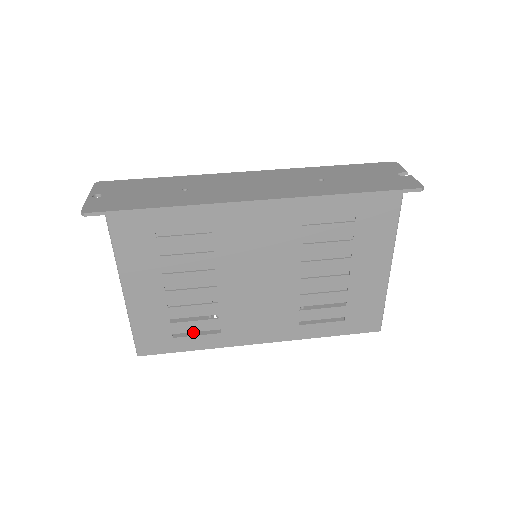
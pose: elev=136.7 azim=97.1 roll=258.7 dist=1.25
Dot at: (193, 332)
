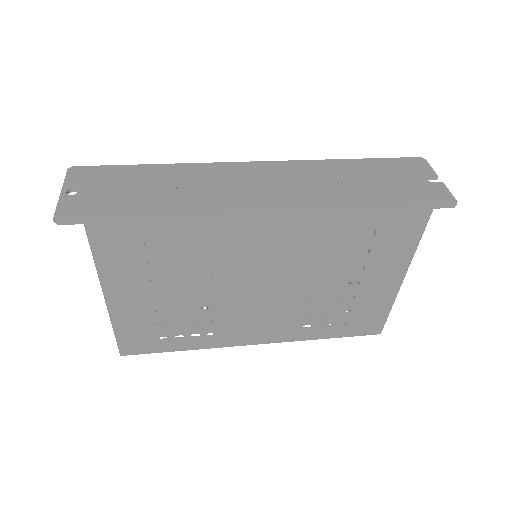
Dot at: occluded
